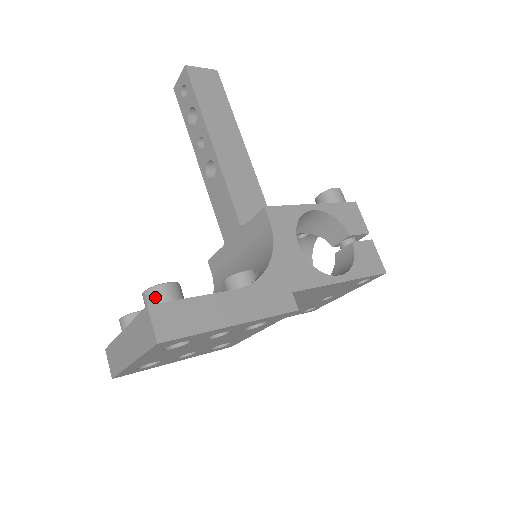
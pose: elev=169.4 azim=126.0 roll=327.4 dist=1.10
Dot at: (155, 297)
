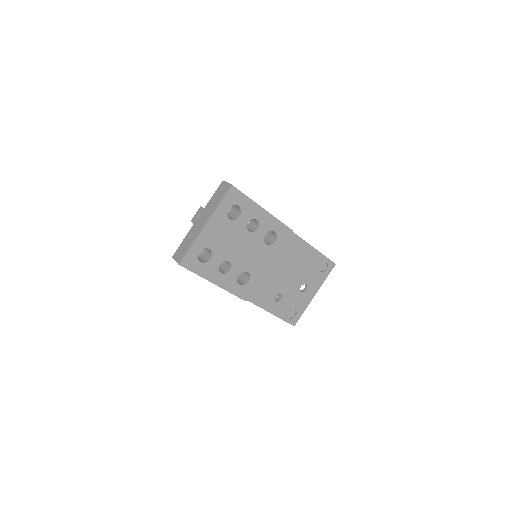
Dot at: occluded
